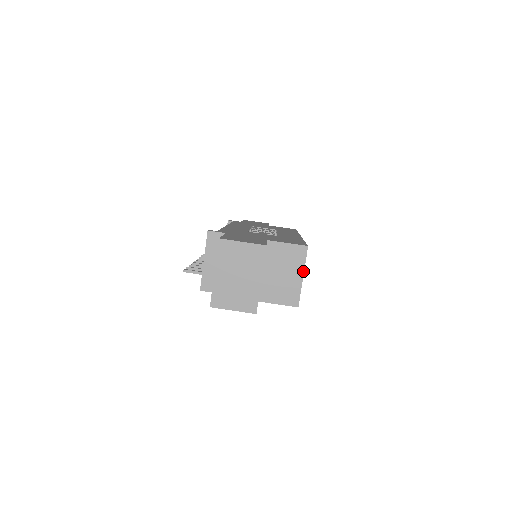
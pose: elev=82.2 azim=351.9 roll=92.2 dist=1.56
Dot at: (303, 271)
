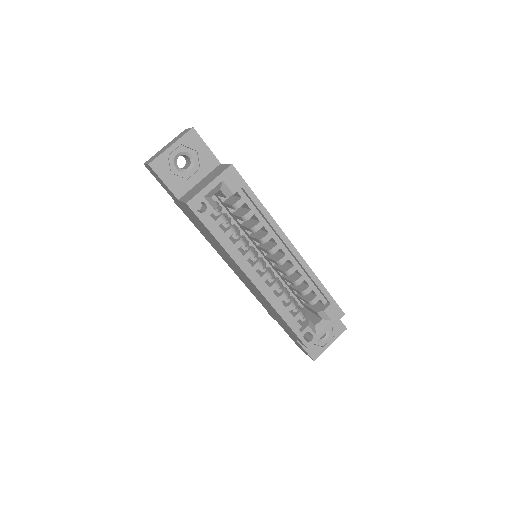
Dot at: (213, 180)
